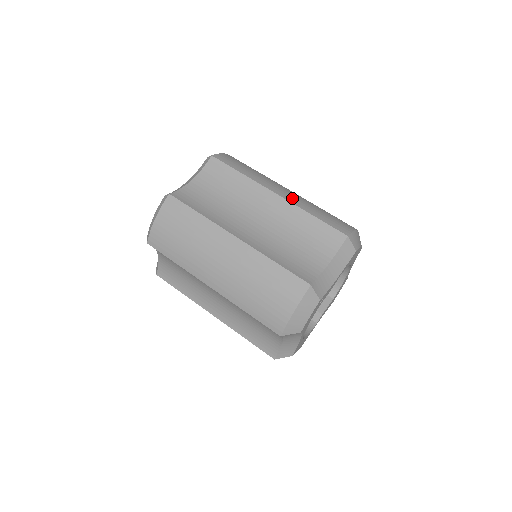
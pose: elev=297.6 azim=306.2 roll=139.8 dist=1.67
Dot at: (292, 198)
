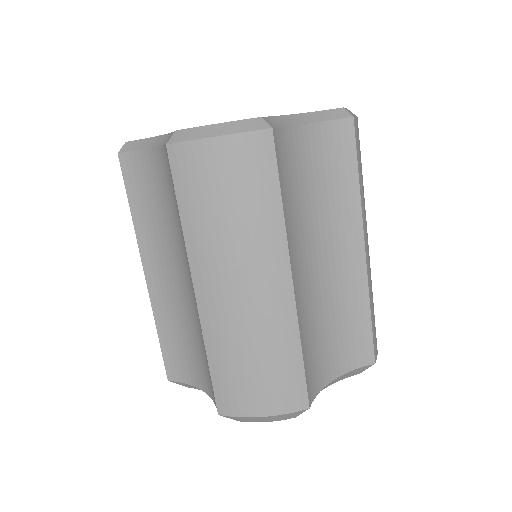
Dot at: occluded
